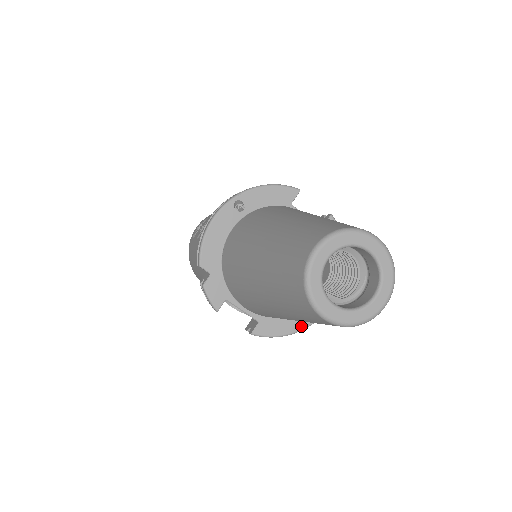
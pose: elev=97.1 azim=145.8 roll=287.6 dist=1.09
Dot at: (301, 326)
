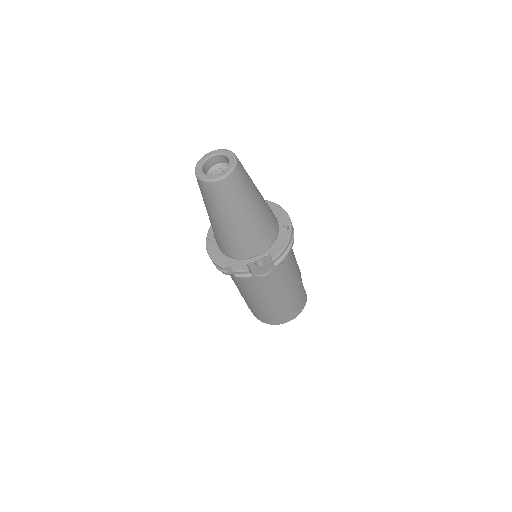
Dot at: (288, 235)
